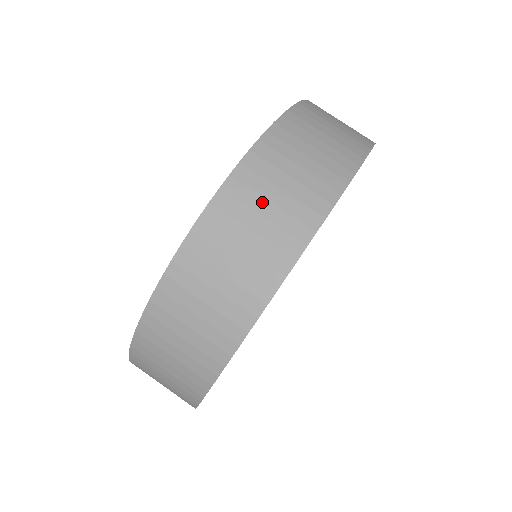
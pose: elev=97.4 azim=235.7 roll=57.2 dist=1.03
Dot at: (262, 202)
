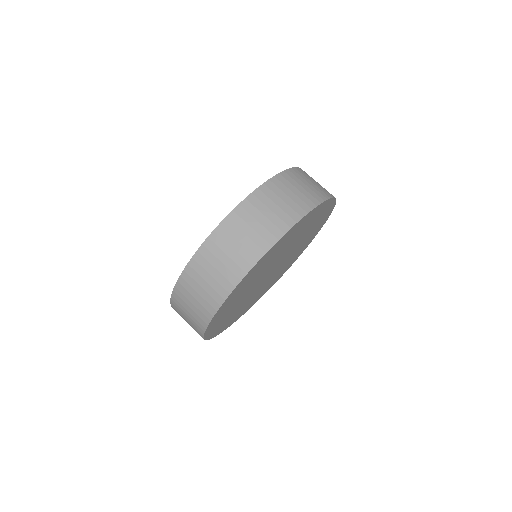
Dot at: (272, 204)
